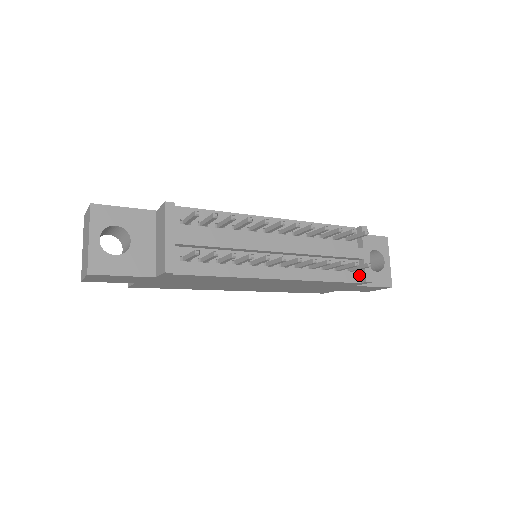
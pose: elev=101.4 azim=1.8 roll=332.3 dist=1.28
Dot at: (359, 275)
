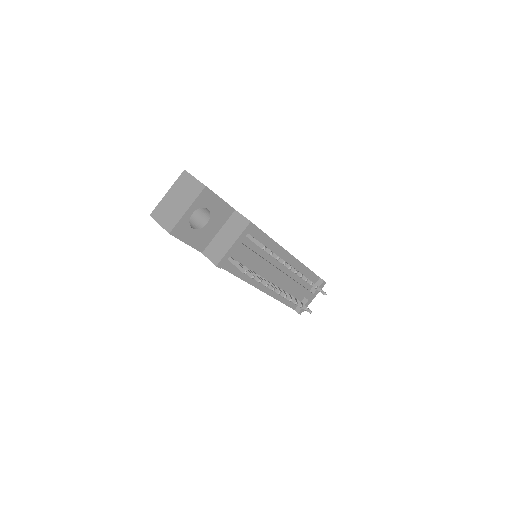
Dot at: occluded
